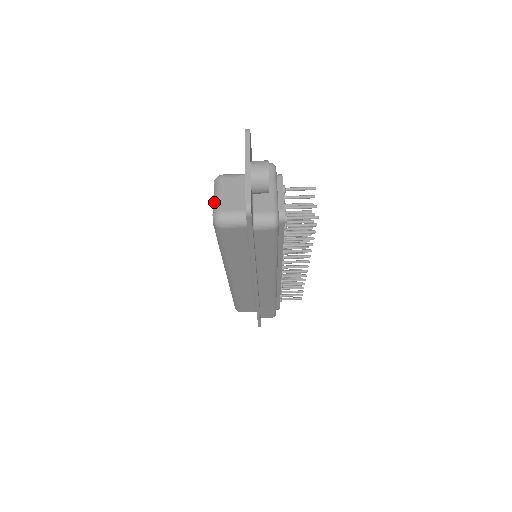
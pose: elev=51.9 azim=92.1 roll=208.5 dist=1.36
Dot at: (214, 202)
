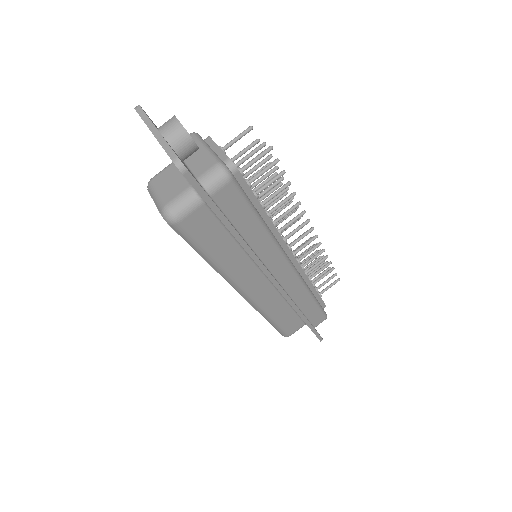
Dot at: (156, 204)
